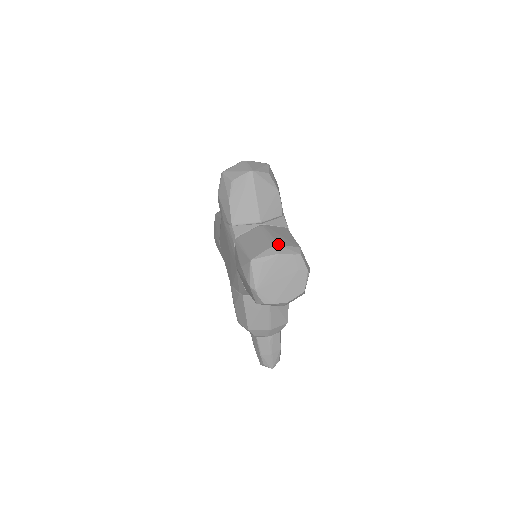
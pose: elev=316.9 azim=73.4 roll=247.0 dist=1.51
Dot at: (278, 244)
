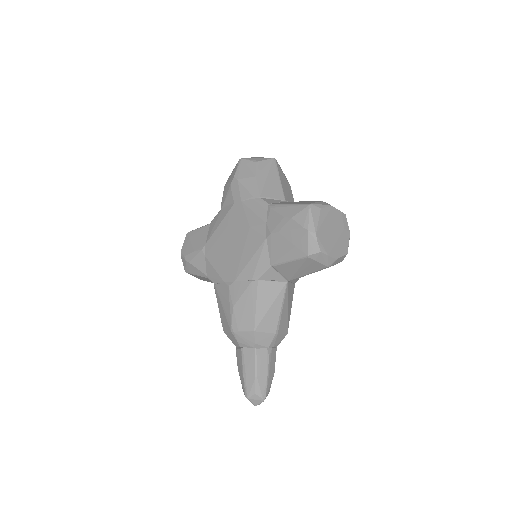
Dot at: (325, 202)
